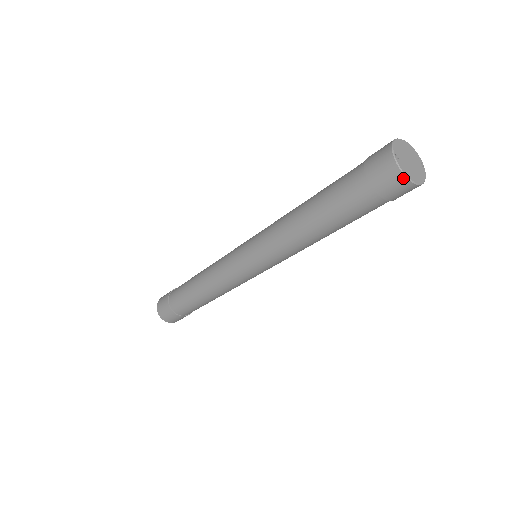
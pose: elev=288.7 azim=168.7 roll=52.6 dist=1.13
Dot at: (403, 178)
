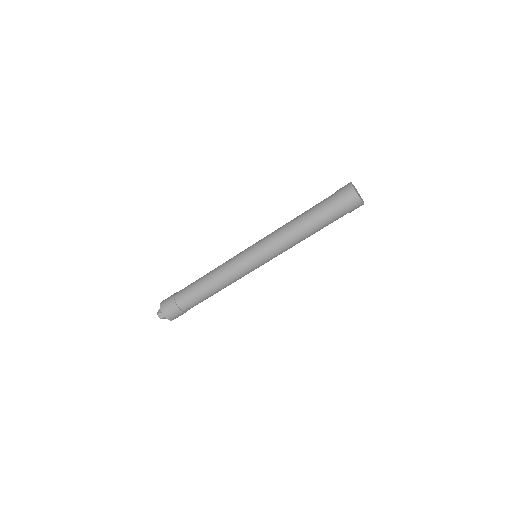
Dot at: (352, 189)
